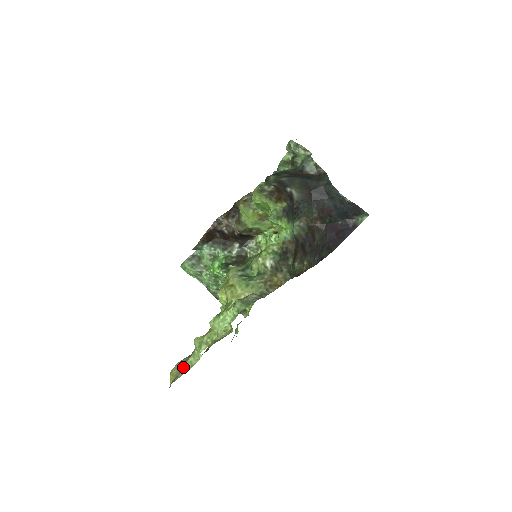
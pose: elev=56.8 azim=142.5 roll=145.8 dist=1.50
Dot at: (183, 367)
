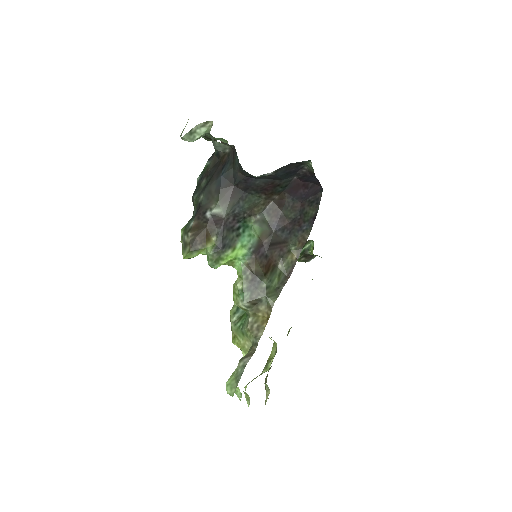
Dot at: occluded
